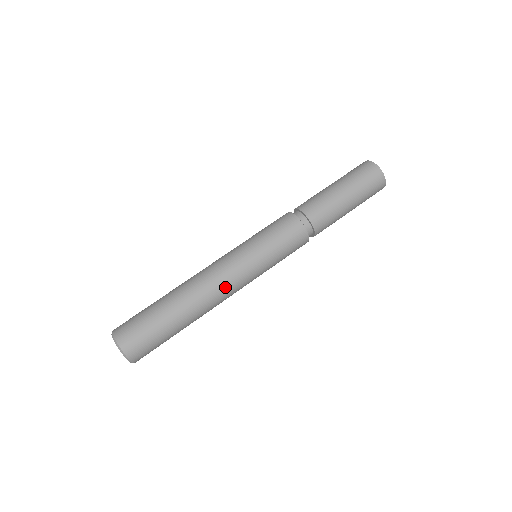
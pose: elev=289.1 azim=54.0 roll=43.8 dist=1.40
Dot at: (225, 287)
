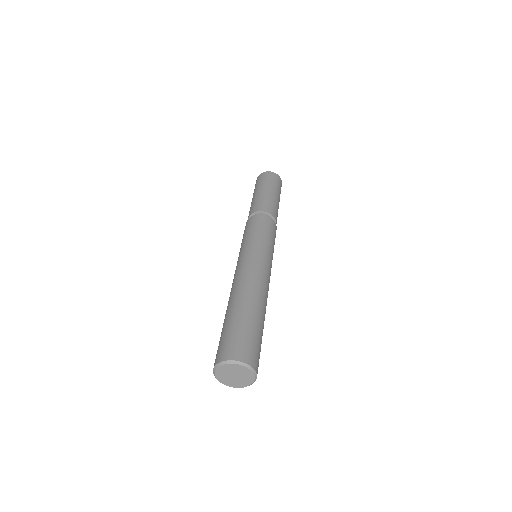
Dot at: occluded
